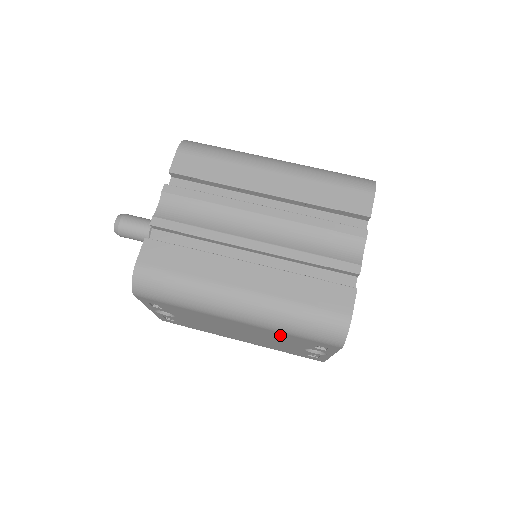
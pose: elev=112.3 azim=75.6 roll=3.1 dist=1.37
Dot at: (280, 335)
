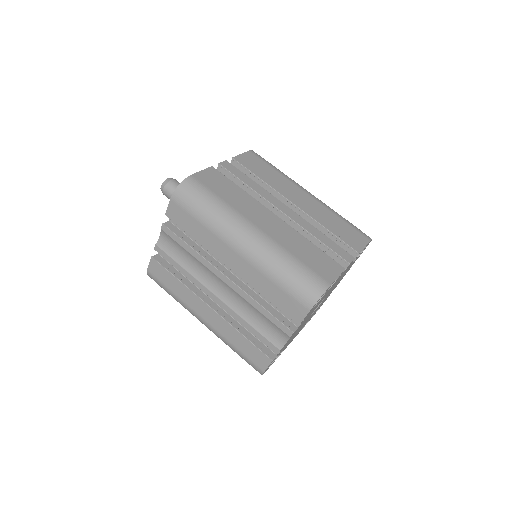
Dot at: occluded
